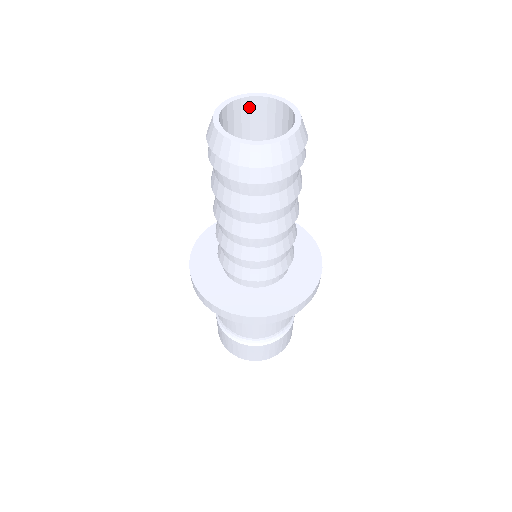
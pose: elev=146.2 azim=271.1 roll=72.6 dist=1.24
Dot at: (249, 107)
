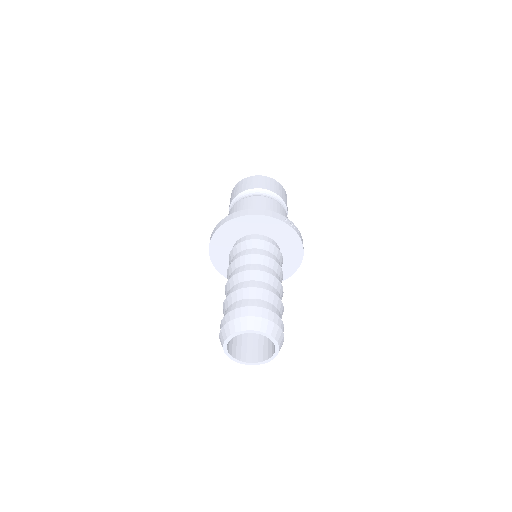
Dot at: occluded
